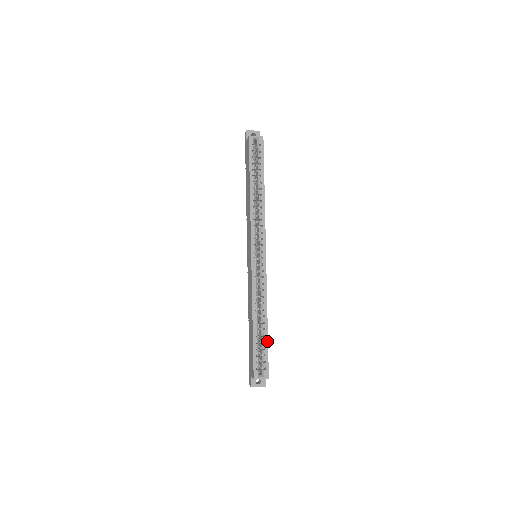
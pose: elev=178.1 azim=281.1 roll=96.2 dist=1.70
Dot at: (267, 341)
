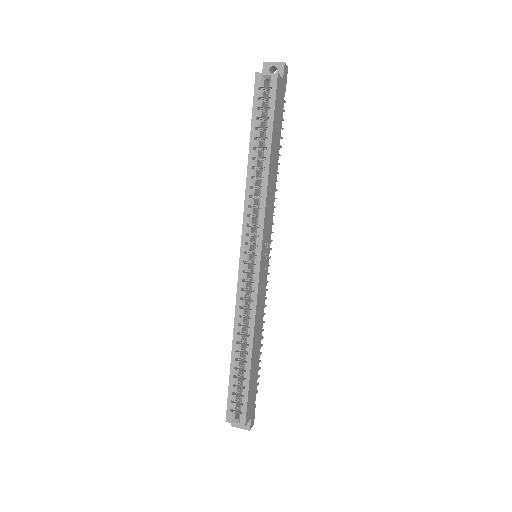
Dot at: (248, 378)
